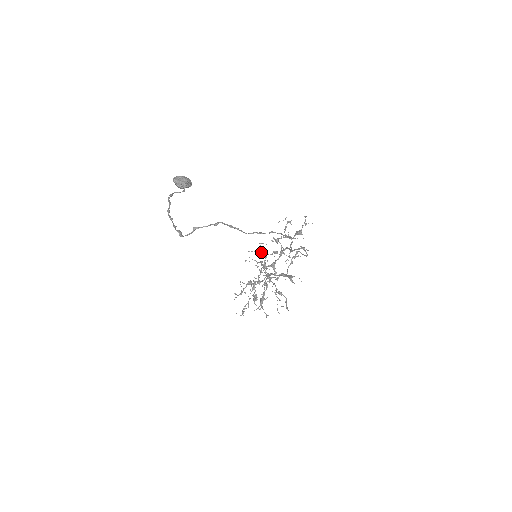
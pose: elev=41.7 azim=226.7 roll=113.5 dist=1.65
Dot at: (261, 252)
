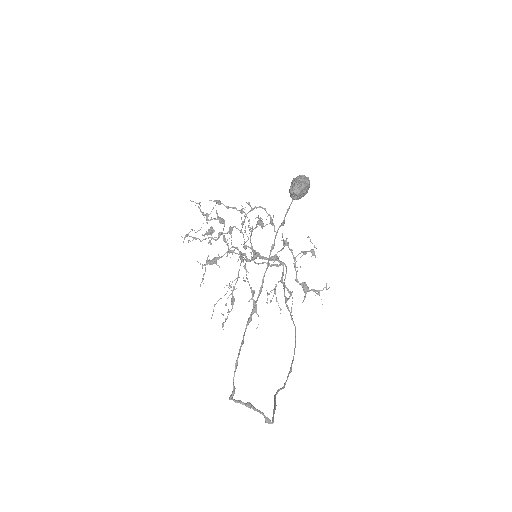
Dot at: occluded
